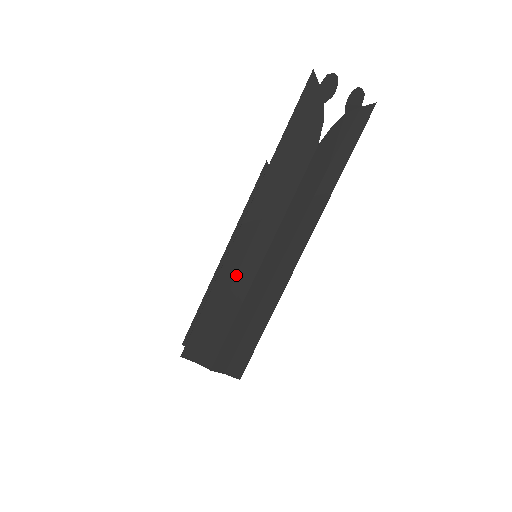
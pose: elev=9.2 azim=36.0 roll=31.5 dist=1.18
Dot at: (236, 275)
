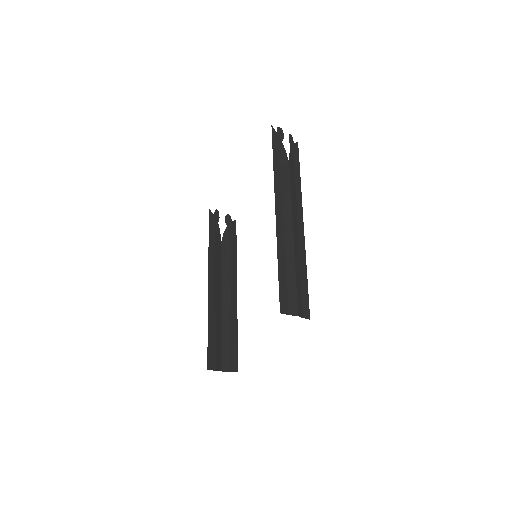
Dot at: (284, 246)
